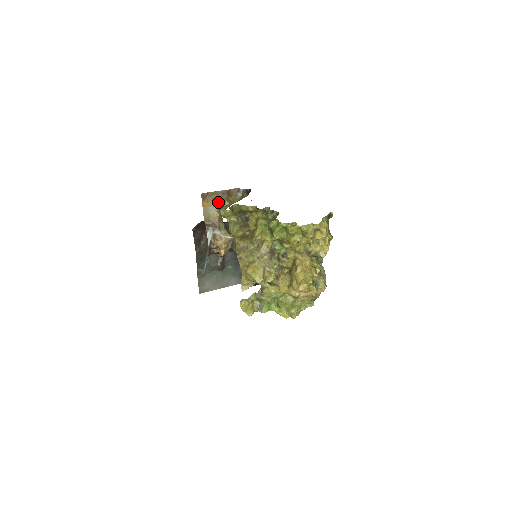
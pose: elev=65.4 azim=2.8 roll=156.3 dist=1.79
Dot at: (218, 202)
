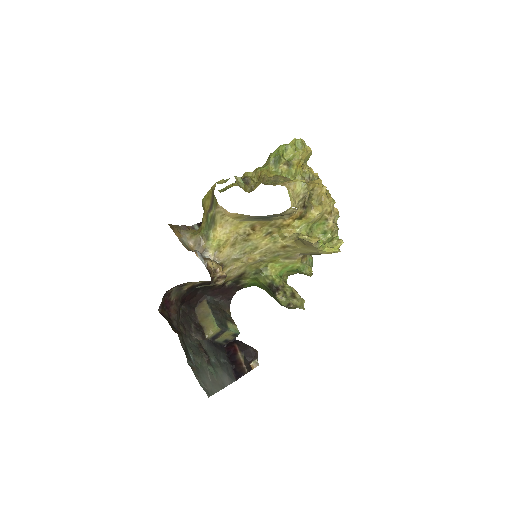
Dot at: (185, 233)
